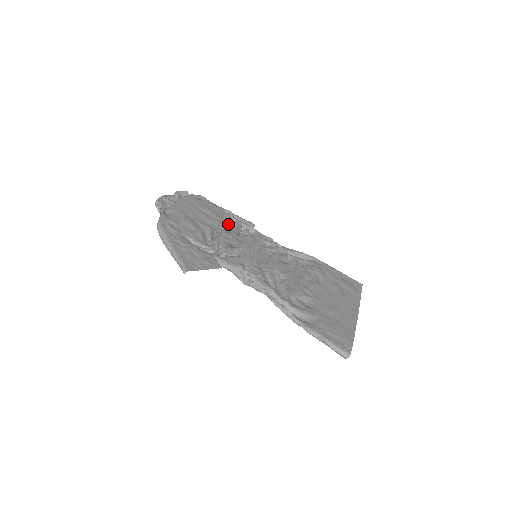
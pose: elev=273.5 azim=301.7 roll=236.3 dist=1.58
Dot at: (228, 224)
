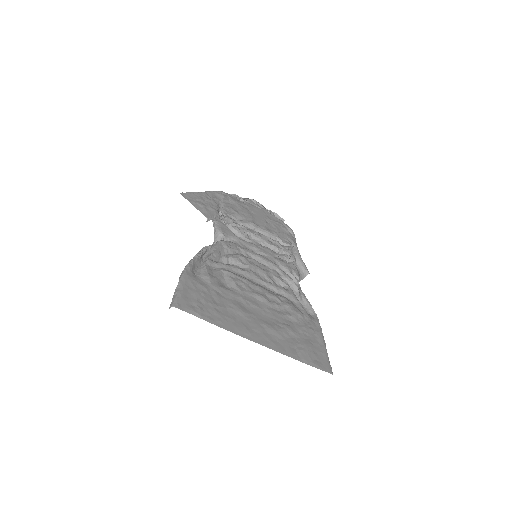
Dot at: (275, 240)
